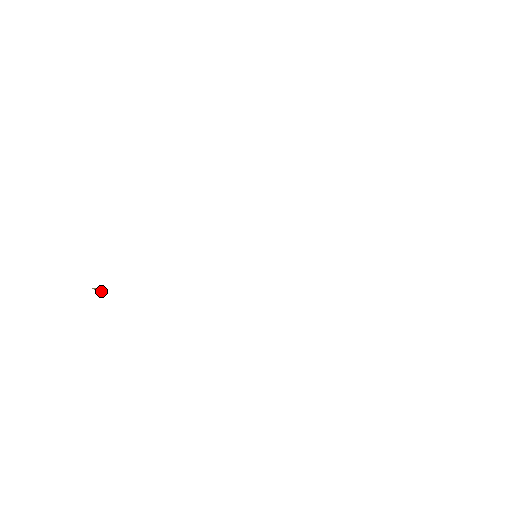
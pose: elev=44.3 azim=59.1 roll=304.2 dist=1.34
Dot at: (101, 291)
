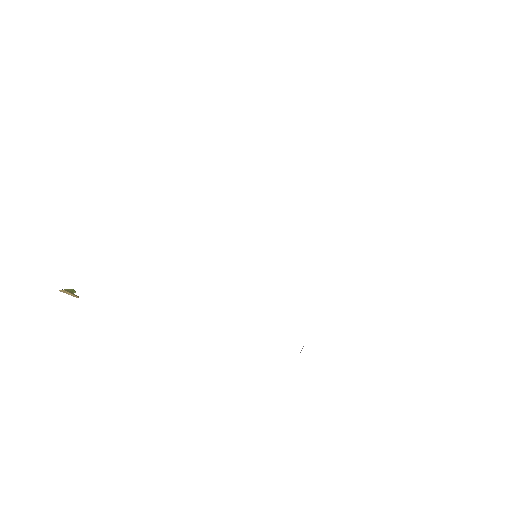
Dot at: (70, 294)
